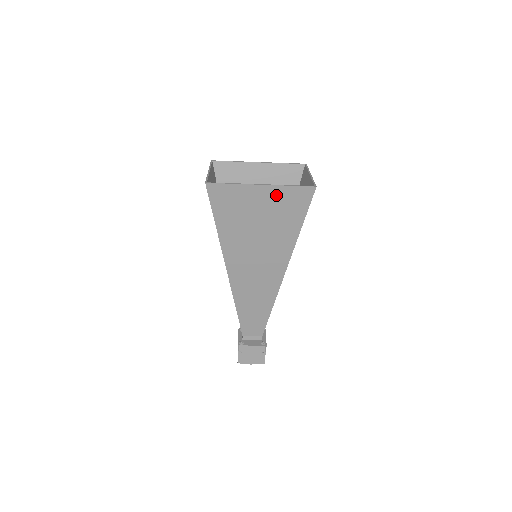
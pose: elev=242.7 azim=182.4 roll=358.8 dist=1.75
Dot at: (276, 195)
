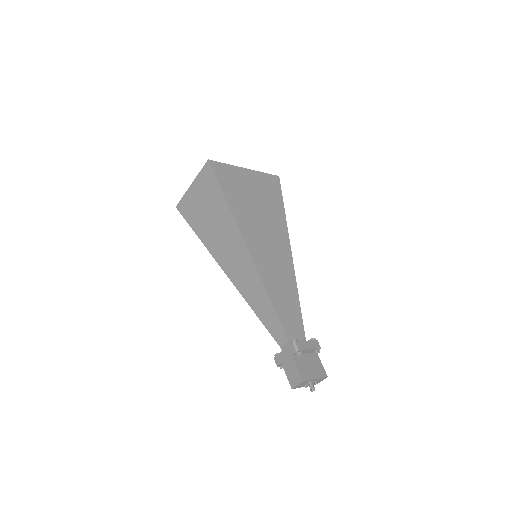
Dot at: (258, 178)
